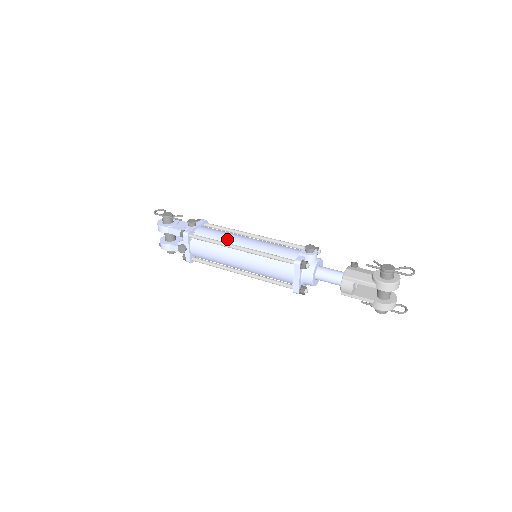
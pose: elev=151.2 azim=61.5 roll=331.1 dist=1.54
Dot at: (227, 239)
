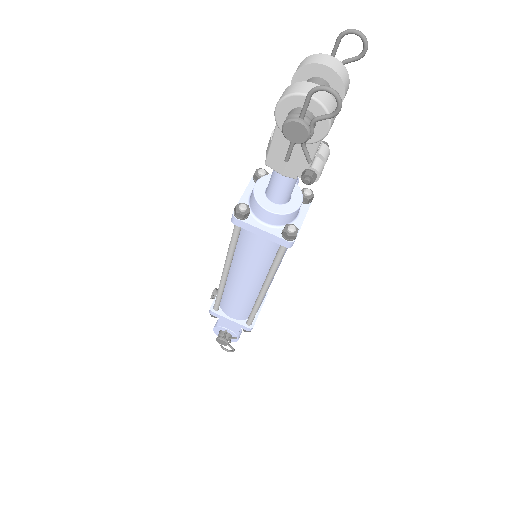
Dot at: occluded
